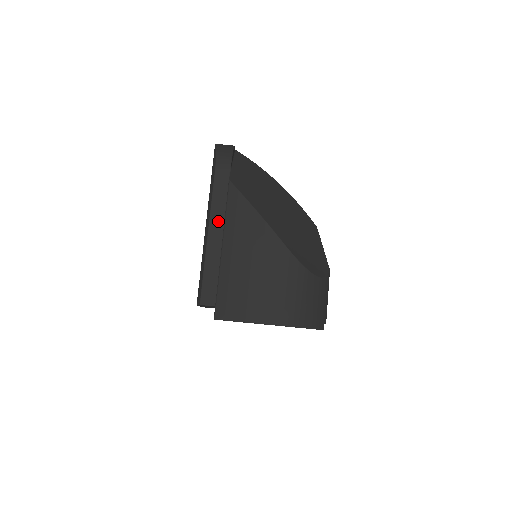
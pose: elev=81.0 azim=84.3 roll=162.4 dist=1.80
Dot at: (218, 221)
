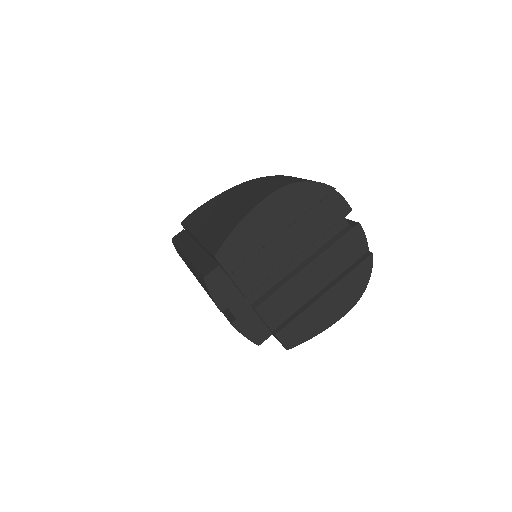
Dot at: (190, 246)
